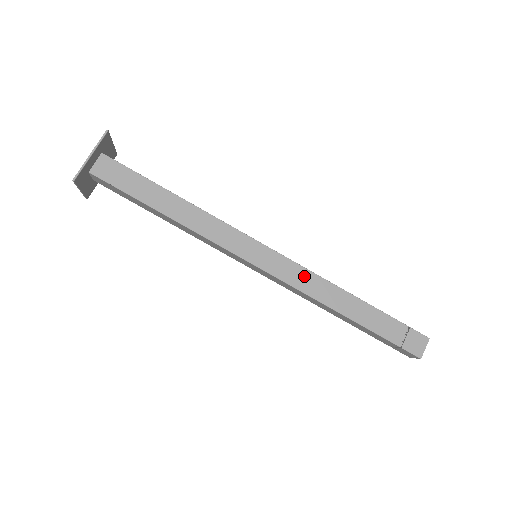
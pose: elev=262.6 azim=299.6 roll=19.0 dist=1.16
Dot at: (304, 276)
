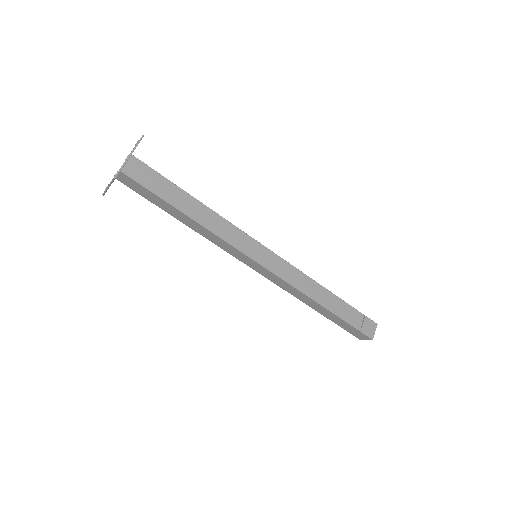
Dot at: (294, 274)
